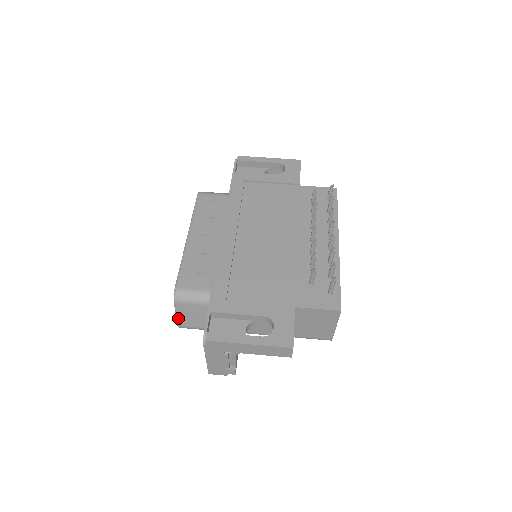
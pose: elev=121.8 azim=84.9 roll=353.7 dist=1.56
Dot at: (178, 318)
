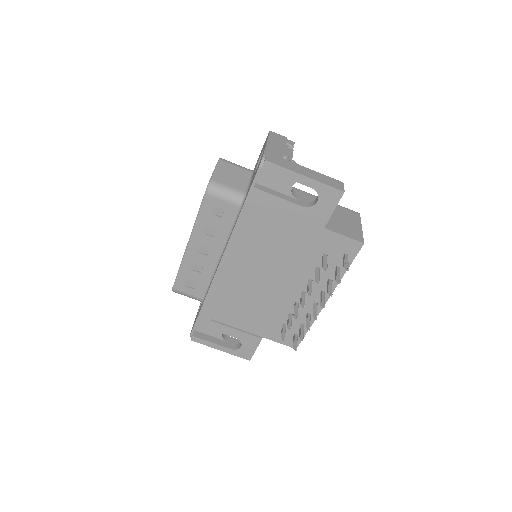
Dot at: occluded
